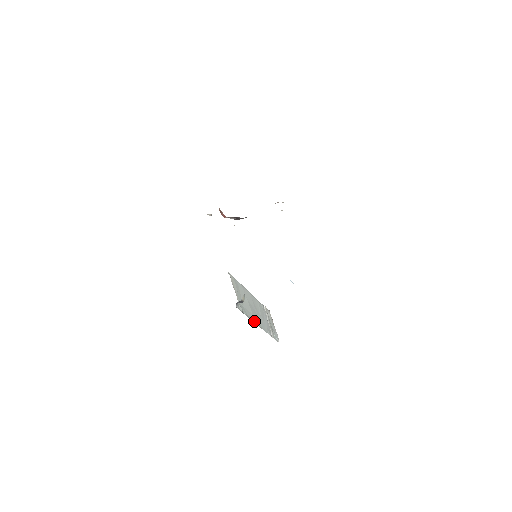
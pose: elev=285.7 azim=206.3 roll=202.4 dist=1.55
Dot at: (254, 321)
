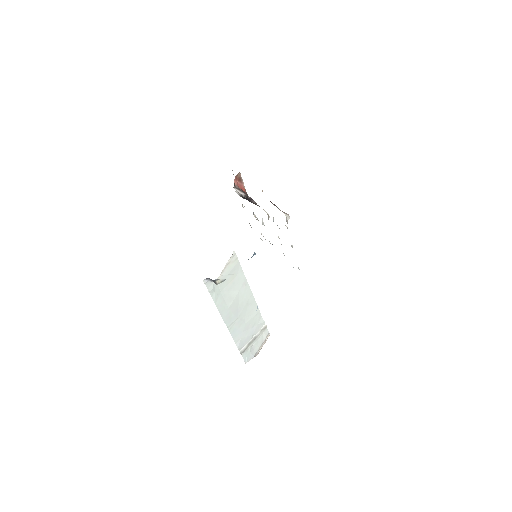
Dot at: (222, 314)
